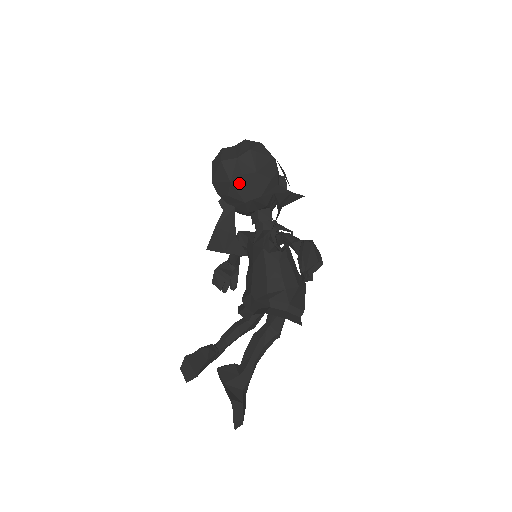
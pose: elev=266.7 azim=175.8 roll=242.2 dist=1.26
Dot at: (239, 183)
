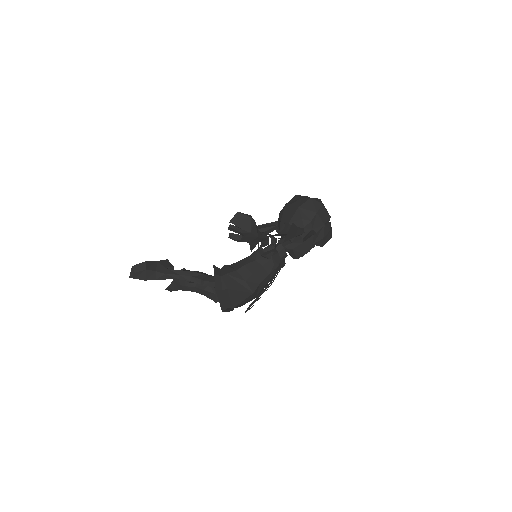
Dot at: (288, 208)
